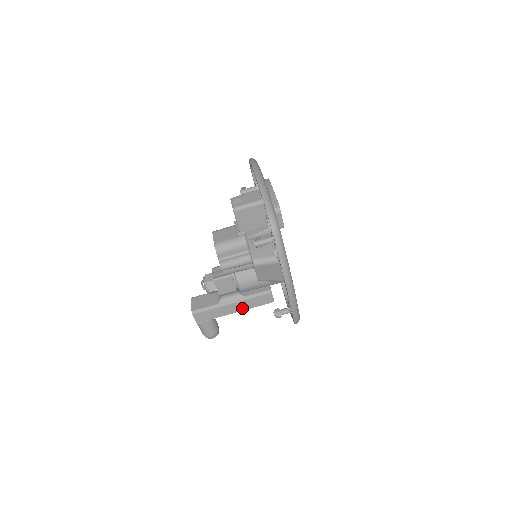
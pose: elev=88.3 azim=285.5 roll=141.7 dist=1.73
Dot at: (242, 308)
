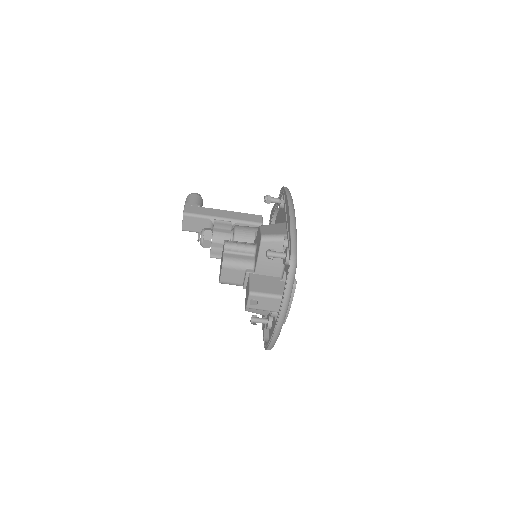
Dot at: occluded
